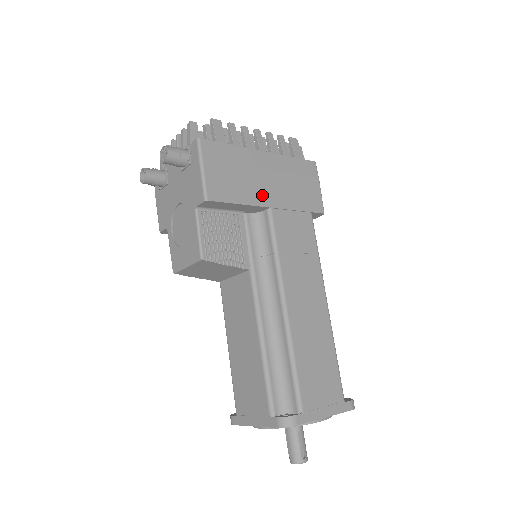
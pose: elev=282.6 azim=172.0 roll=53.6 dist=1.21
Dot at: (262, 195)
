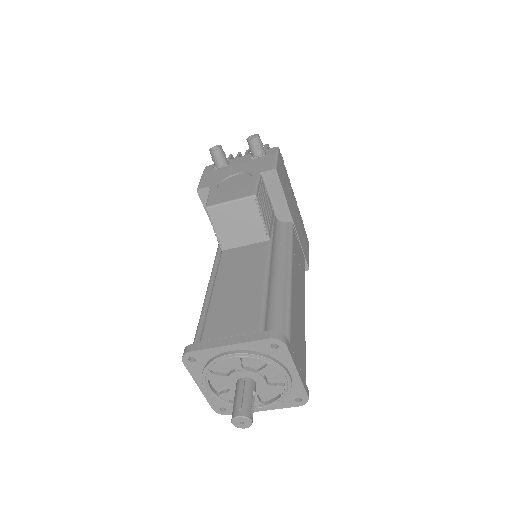
Dot at: (292, 211)
